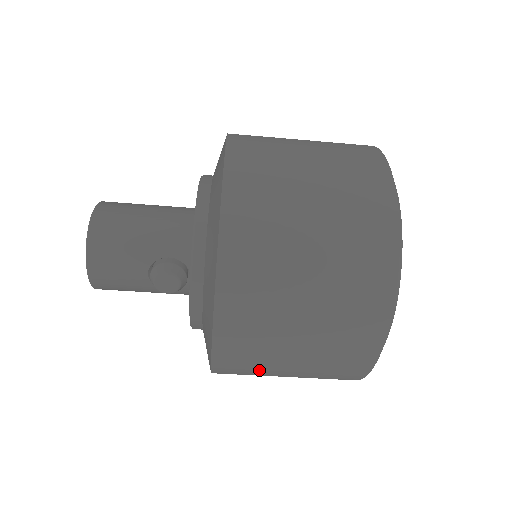
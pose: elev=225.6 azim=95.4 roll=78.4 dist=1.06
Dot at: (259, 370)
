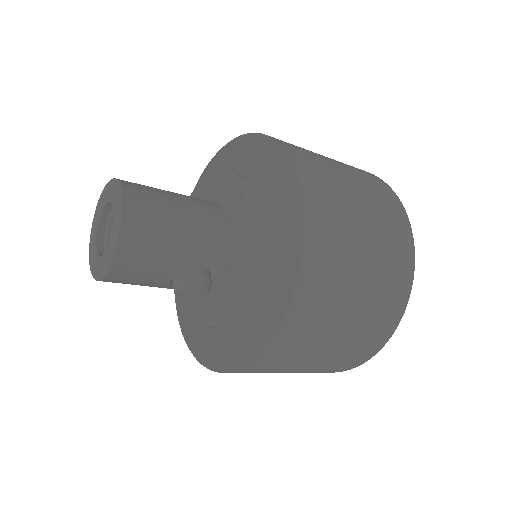
Dot at: occluded
